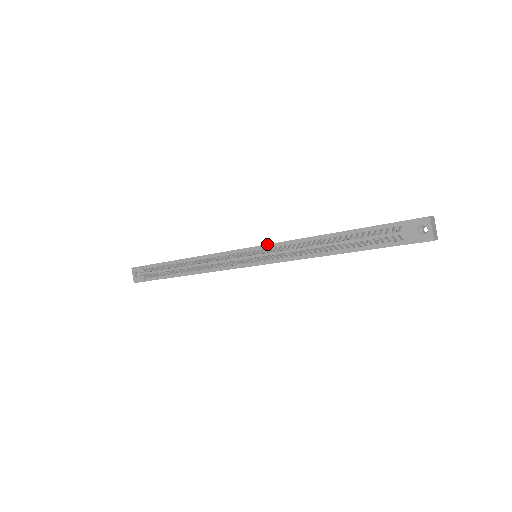
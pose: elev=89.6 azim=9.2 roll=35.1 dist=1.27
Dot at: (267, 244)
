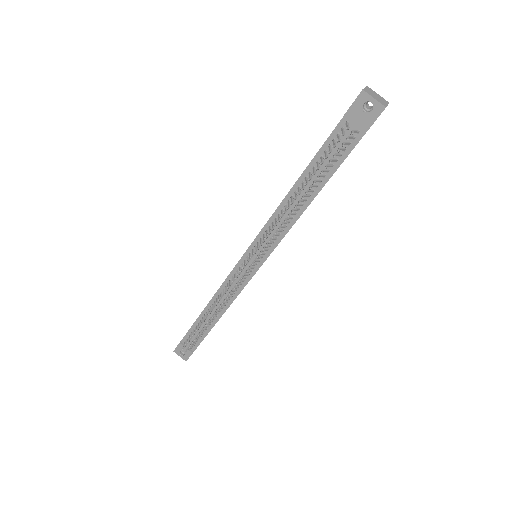
Dot at: (254, 239)
